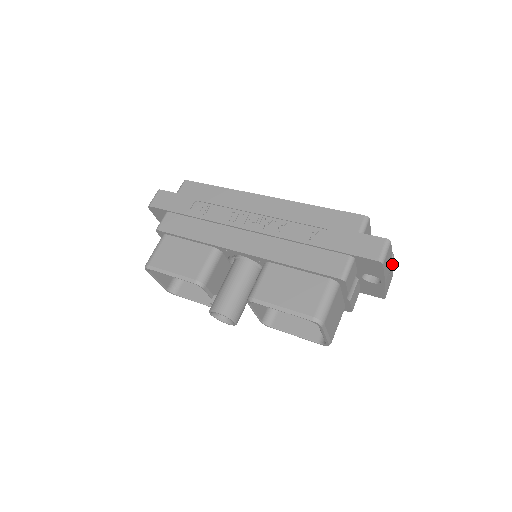
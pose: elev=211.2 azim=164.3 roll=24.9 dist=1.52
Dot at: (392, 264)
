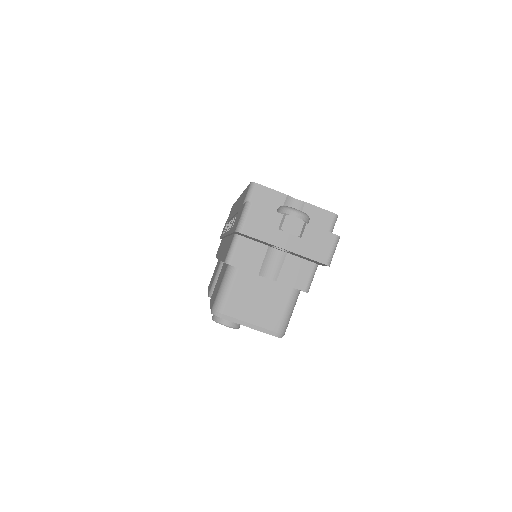
Dot at: (298, 222)
